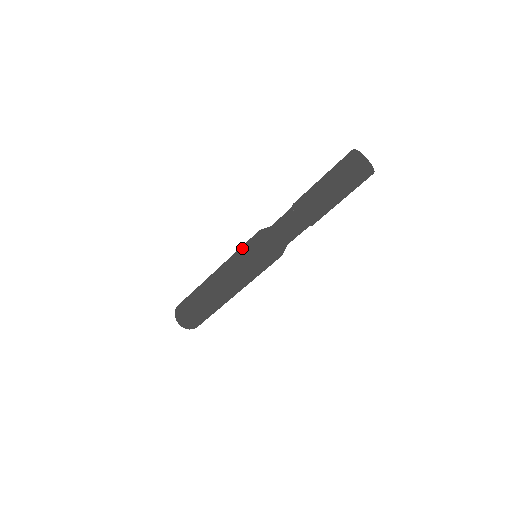
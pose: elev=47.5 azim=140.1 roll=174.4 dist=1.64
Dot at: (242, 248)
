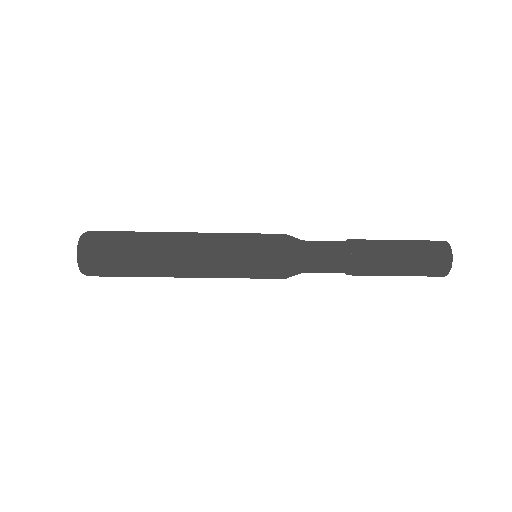
Dot at: (255, 266)
